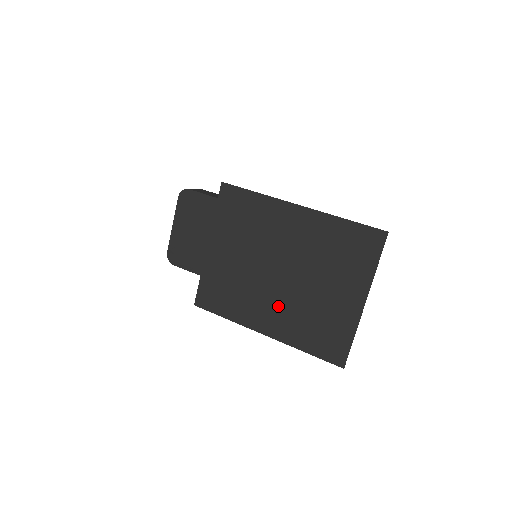
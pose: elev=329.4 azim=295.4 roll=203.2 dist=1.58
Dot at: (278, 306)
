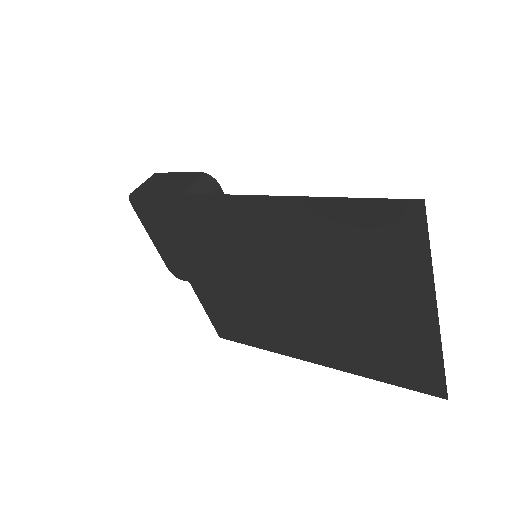
Dot at: (311, 332)
